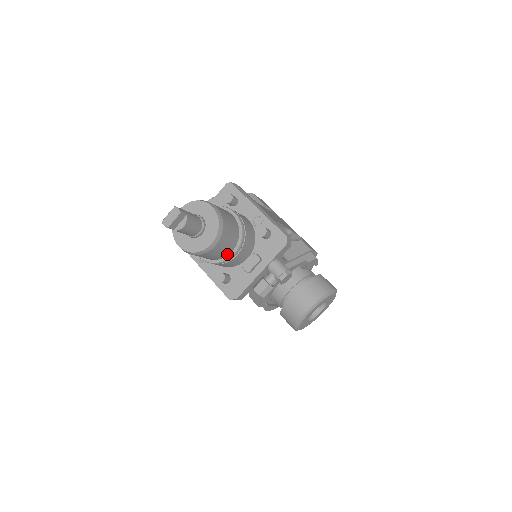
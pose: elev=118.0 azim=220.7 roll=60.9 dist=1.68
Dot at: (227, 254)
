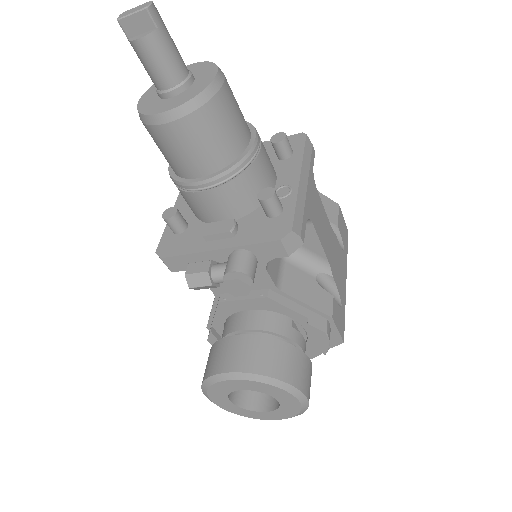
Dot at: (192, 175)
